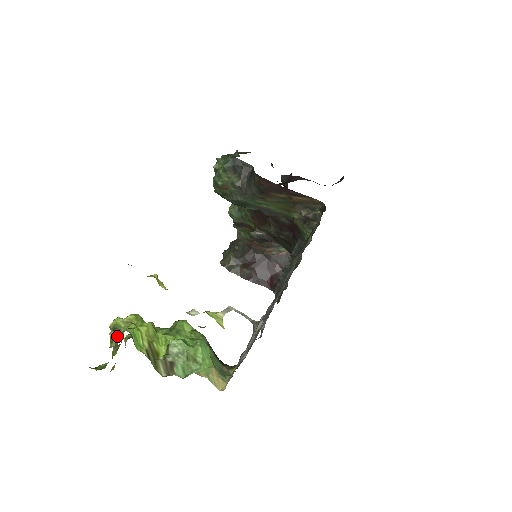
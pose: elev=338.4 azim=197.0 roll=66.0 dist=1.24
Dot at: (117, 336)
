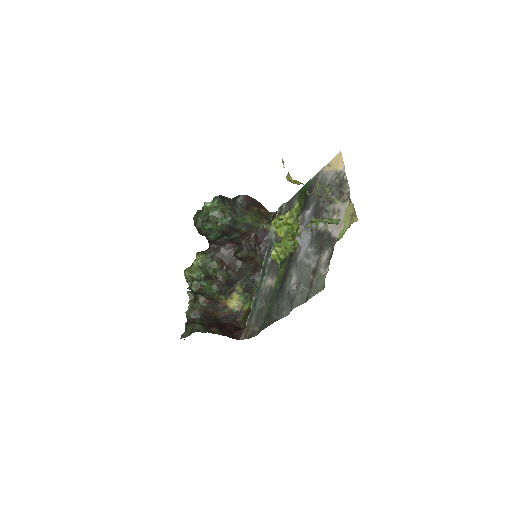
Dot at: (292, 212)
